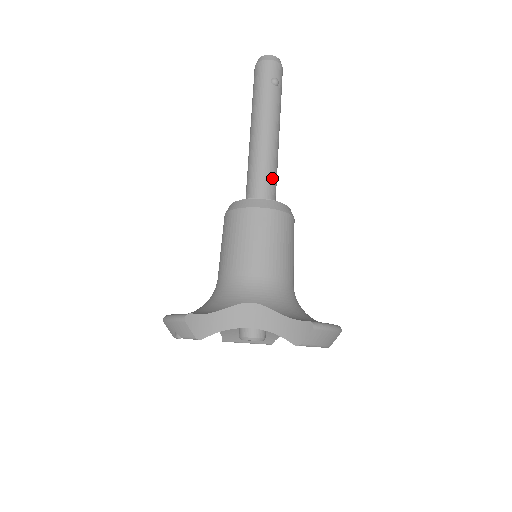
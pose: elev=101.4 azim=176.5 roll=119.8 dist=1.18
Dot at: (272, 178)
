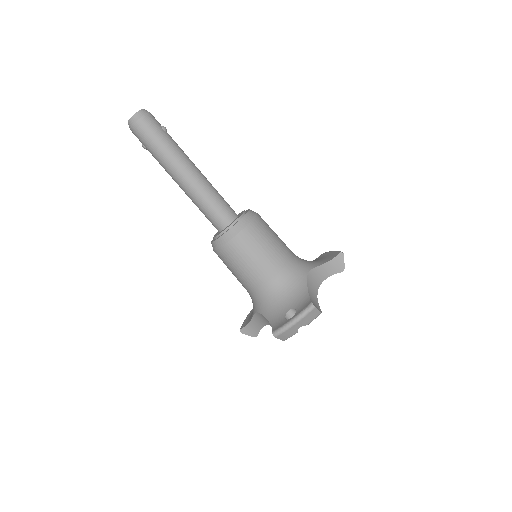
Dot at: occluded
